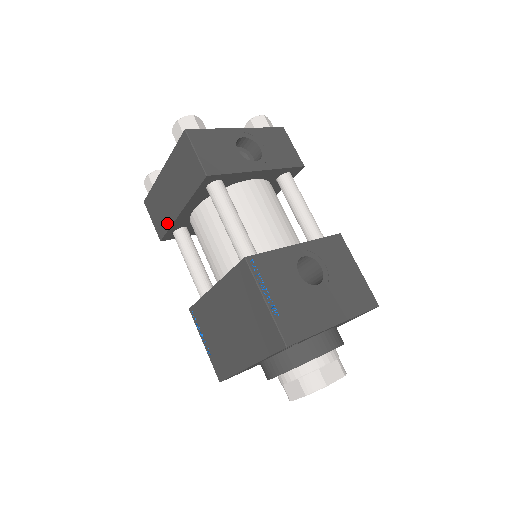
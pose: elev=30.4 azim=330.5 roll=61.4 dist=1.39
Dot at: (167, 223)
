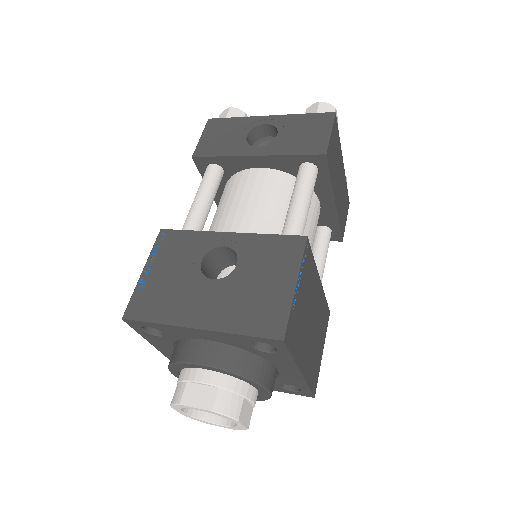
Dot at: occluded
